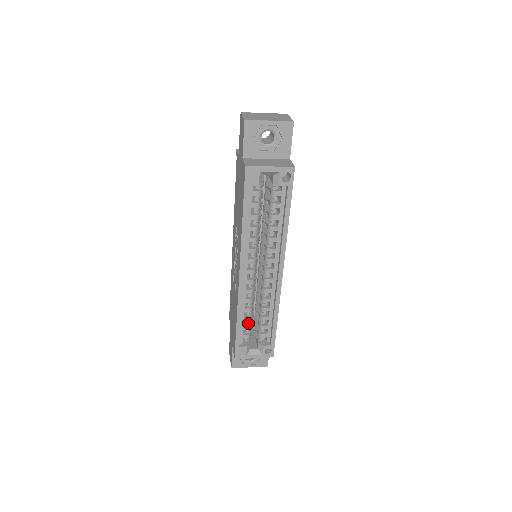
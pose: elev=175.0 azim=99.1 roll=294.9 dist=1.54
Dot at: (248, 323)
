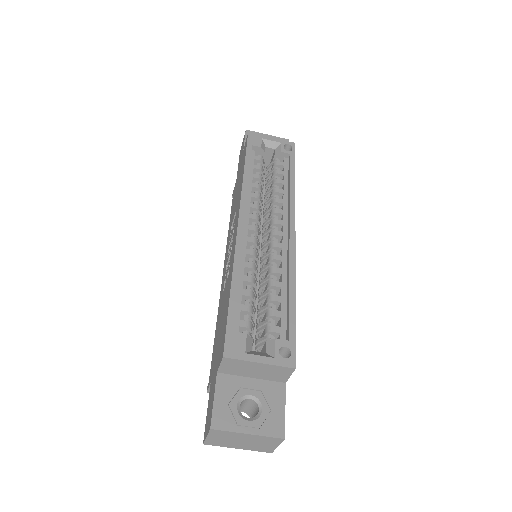
Dot at: (248, 305)
